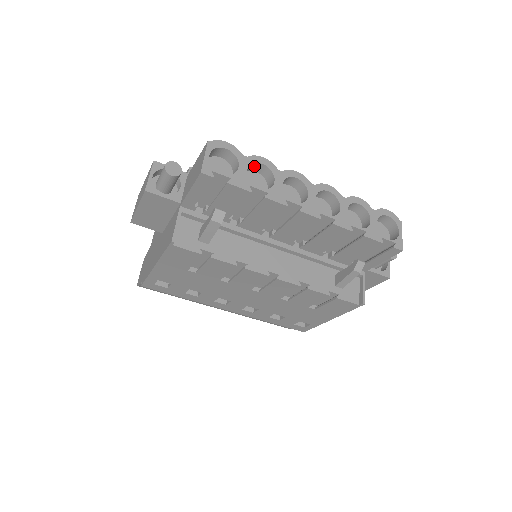
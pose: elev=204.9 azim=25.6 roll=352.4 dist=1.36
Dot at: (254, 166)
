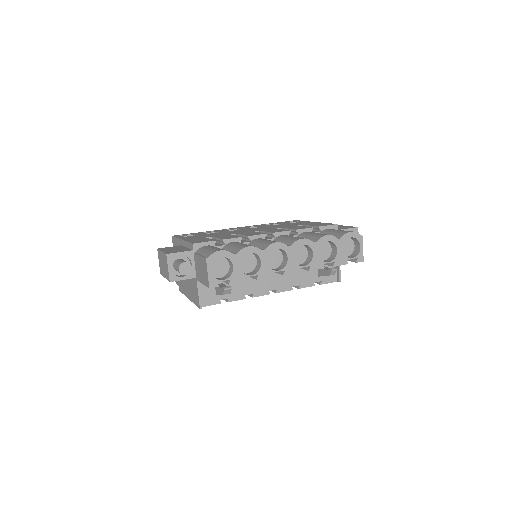
Dot at: (243, 253)
